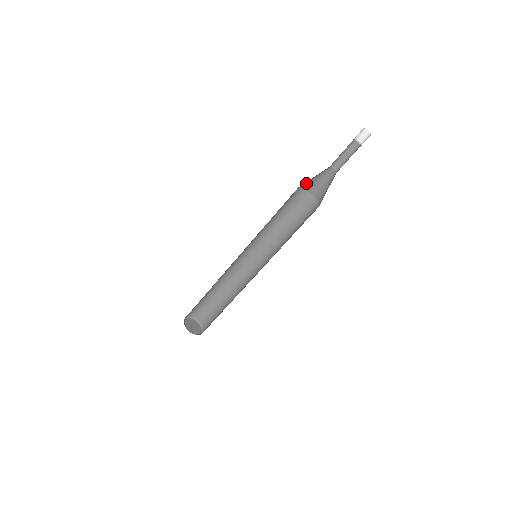
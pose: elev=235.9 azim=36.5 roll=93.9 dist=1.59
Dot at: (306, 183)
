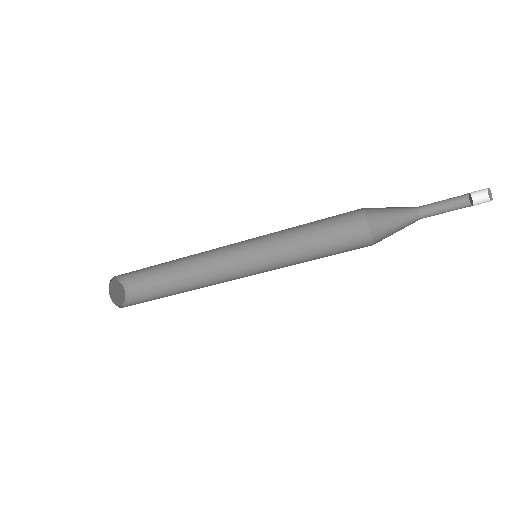
Dot at: (374, 208)
